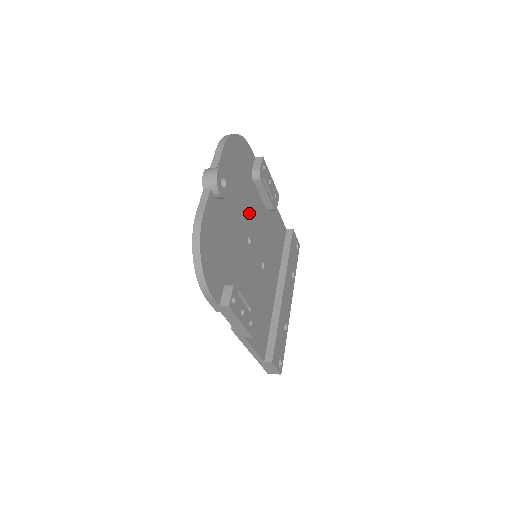
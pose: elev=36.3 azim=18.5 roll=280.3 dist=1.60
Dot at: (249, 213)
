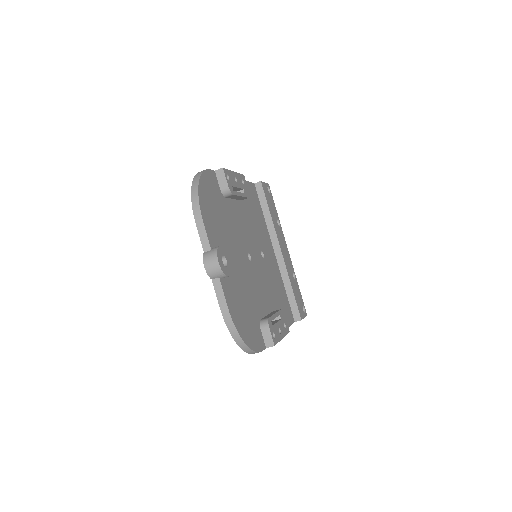
Dot at: (238, 233)
